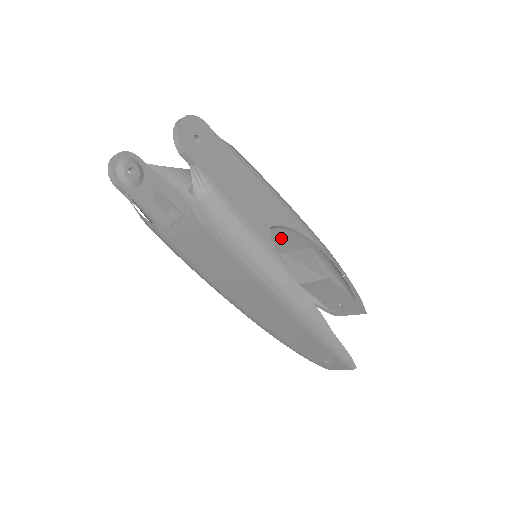
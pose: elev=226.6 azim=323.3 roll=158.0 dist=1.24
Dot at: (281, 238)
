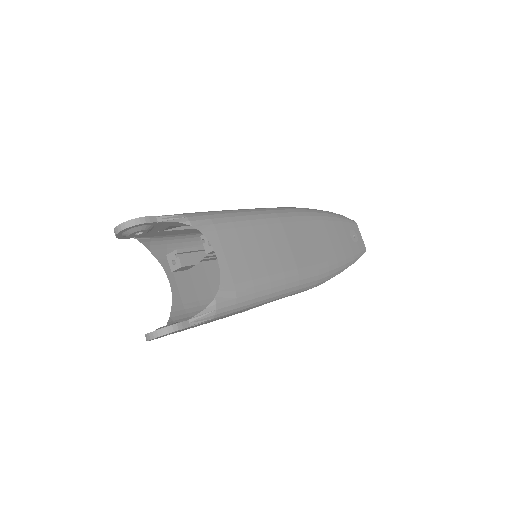
Dot at: (296, 244)
